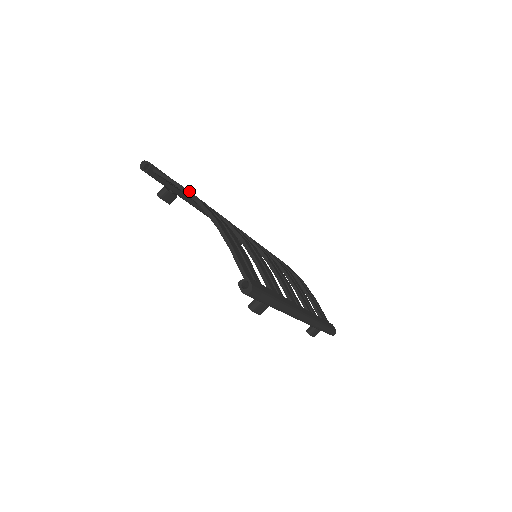
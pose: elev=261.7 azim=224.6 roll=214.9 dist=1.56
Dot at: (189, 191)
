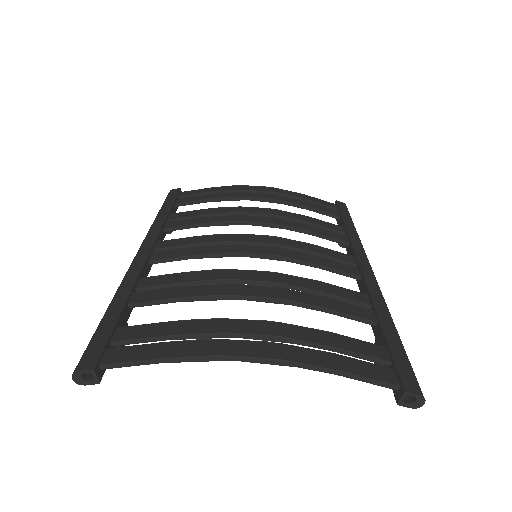
Dot at: (198, 357)
